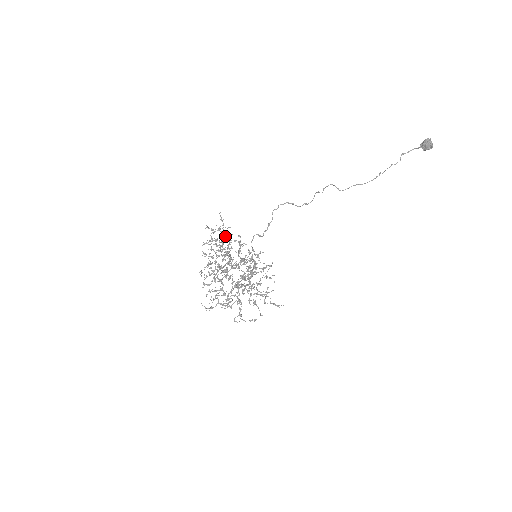
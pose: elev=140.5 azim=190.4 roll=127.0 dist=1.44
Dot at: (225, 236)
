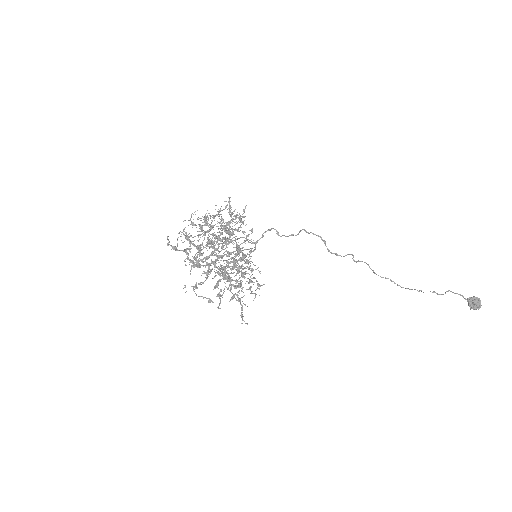
Dot at: (240, 217)
